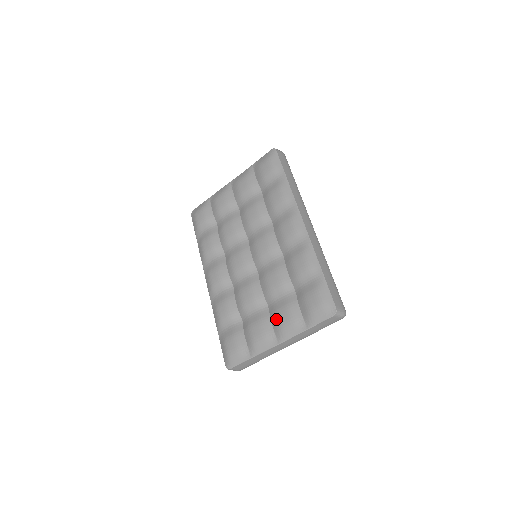
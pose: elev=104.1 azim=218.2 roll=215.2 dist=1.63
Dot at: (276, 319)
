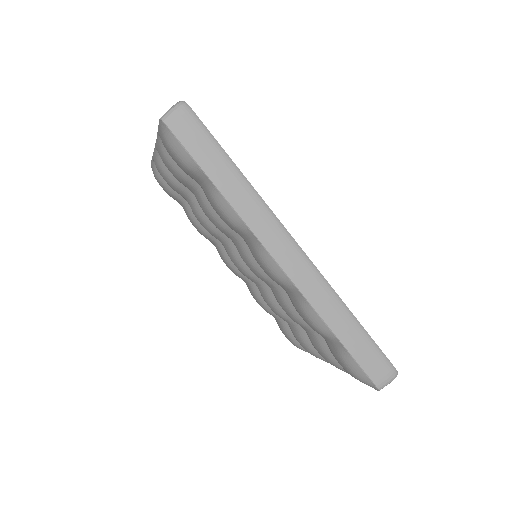
Dot at: occluded
